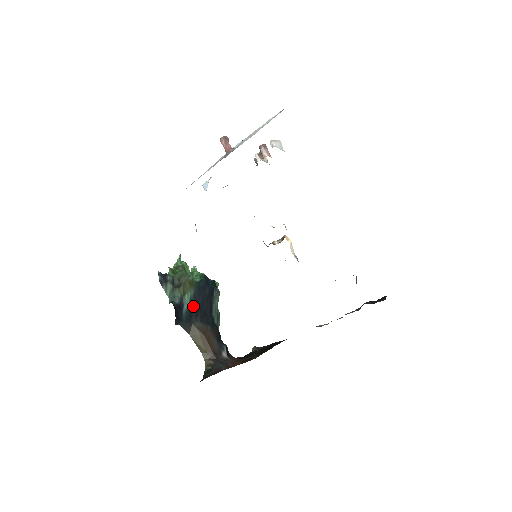
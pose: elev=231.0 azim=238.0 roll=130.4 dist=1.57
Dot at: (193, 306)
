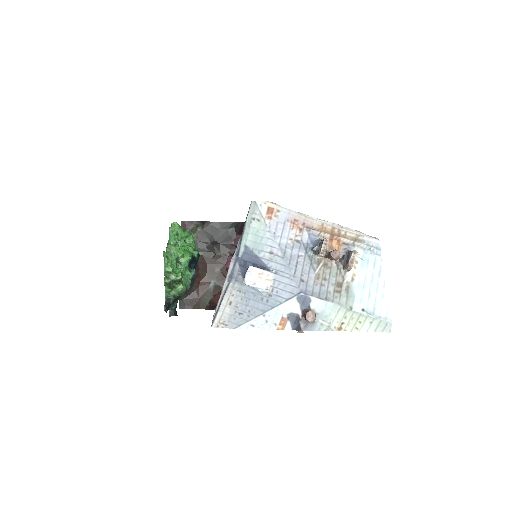
Dot at: occluded
